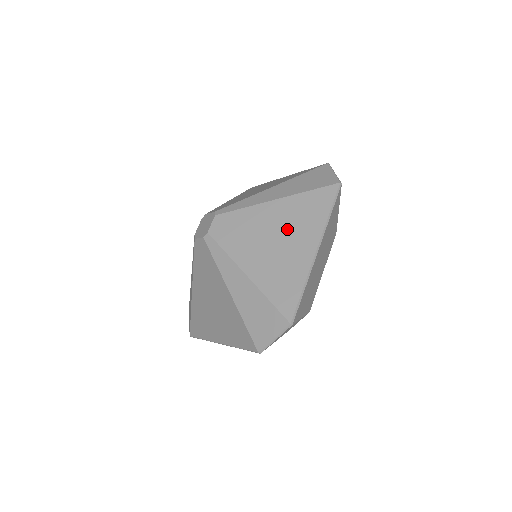
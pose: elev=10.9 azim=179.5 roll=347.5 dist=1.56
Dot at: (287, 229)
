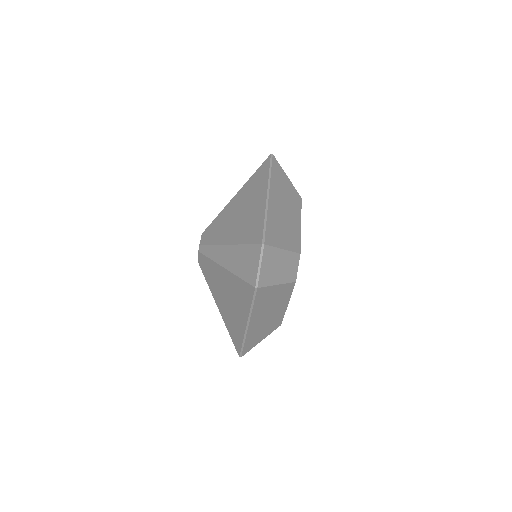
Dot at: (246, 201)
